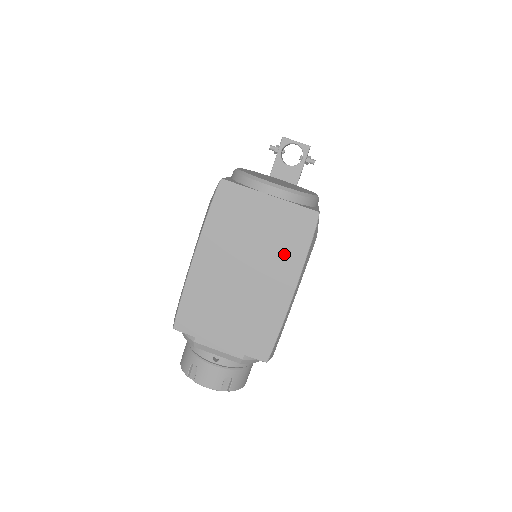
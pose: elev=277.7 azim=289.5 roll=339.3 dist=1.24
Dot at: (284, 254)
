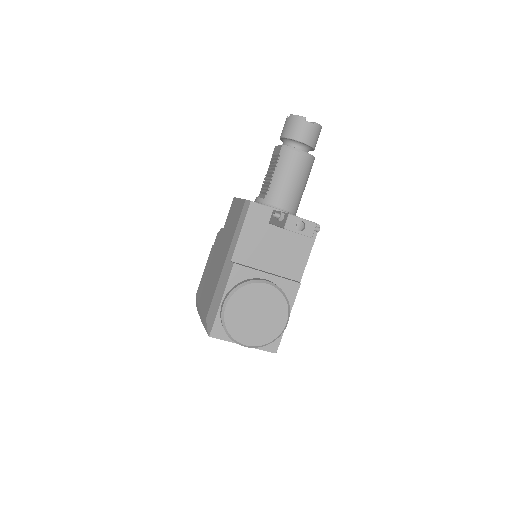
Dot at: occluded
